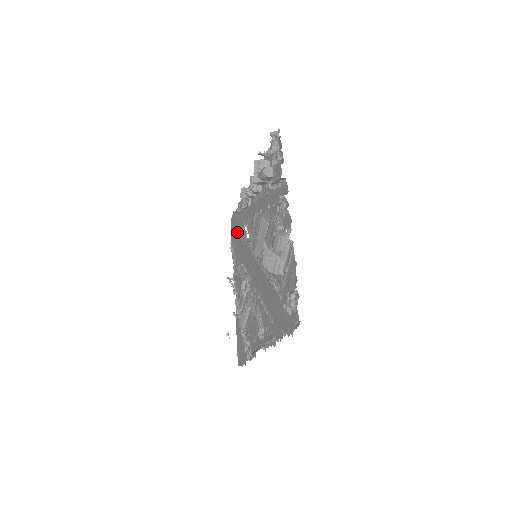
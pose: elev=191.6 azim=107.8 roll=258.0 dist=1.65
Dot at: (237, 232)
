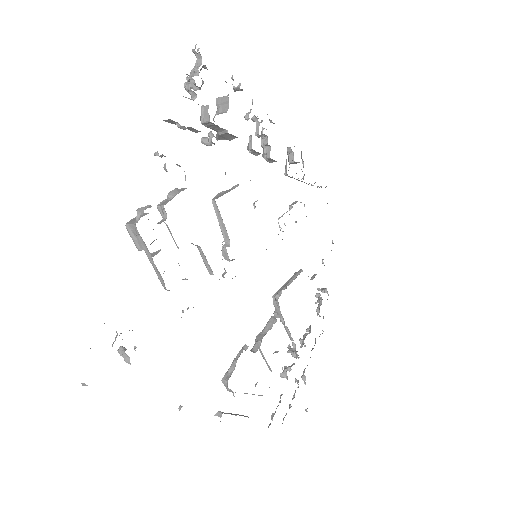
Dot at: occluded
